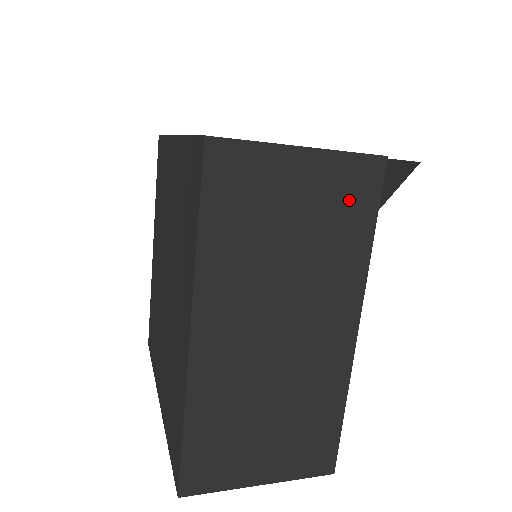
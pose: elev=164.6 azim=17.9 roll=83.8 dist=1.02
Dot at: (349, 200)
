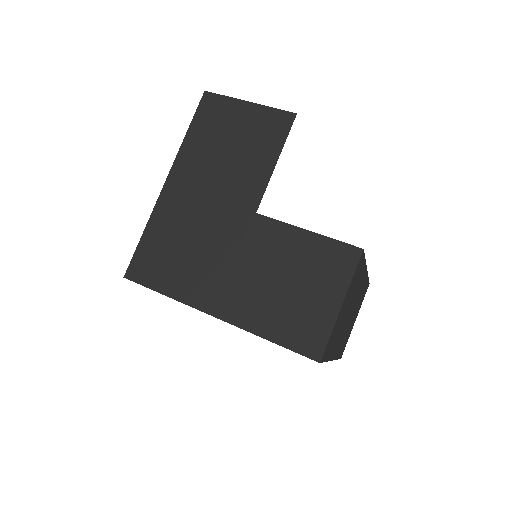
Dot at: (357, 275)
